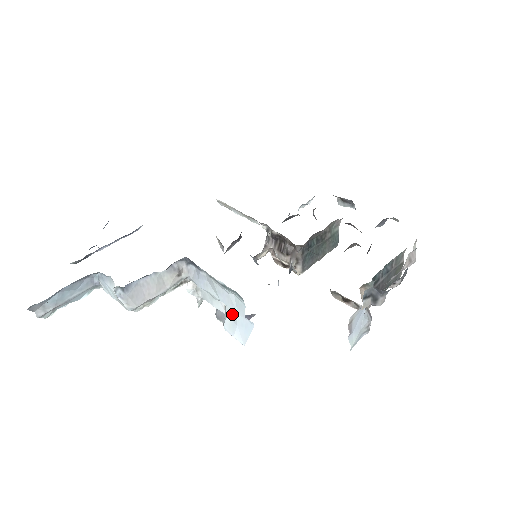
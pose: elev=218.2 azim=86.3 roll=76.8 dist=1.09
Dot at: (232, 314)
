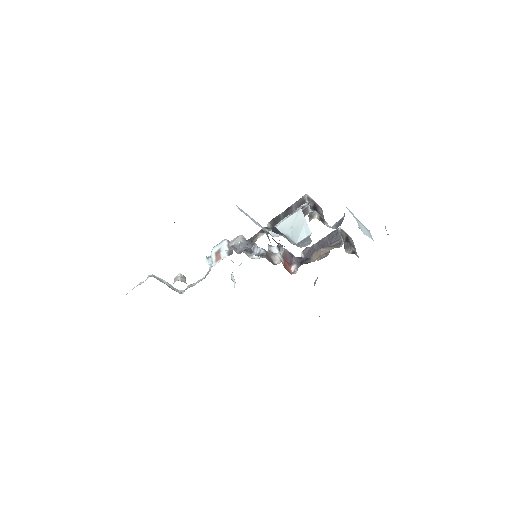
Dot at: occluded
